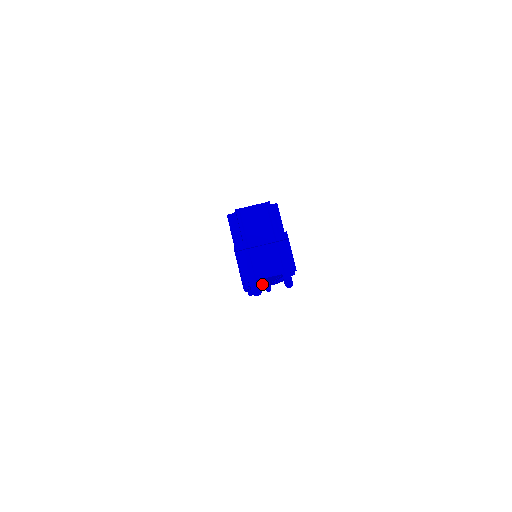
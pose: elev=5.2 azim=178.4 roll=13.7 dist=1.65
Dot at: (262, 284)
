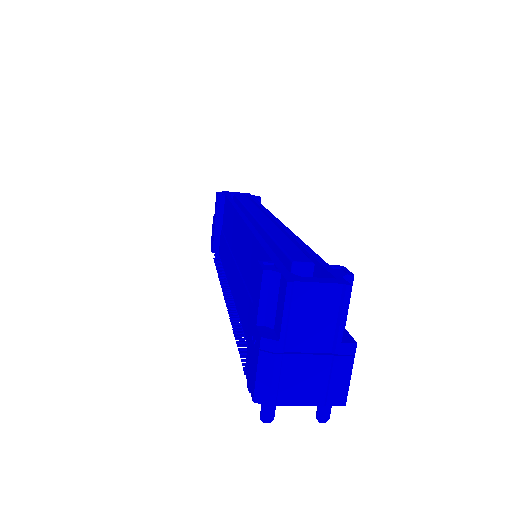
Dot at: occluded
